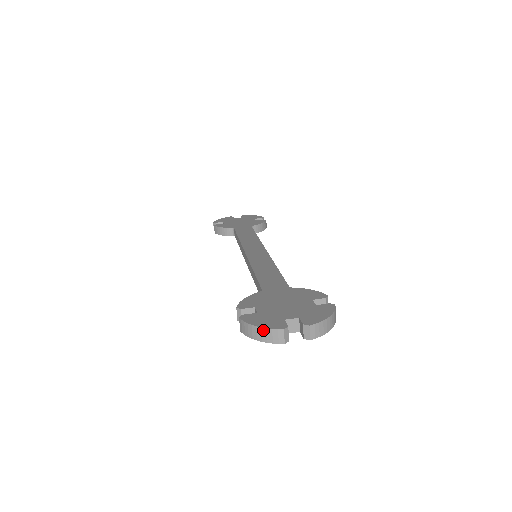
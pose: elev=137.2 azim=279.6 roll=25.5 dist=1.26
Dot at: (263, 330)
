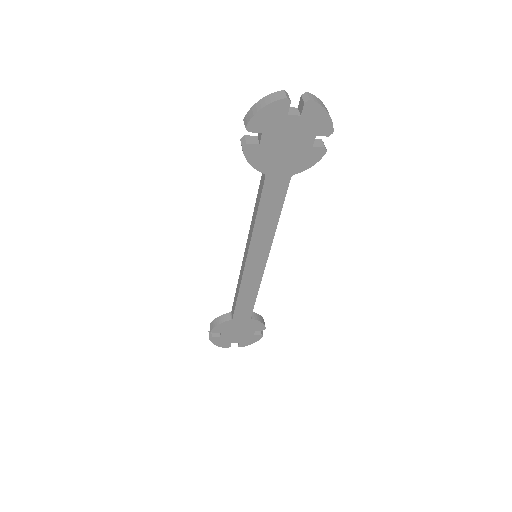
Dot at: (266, 98)
